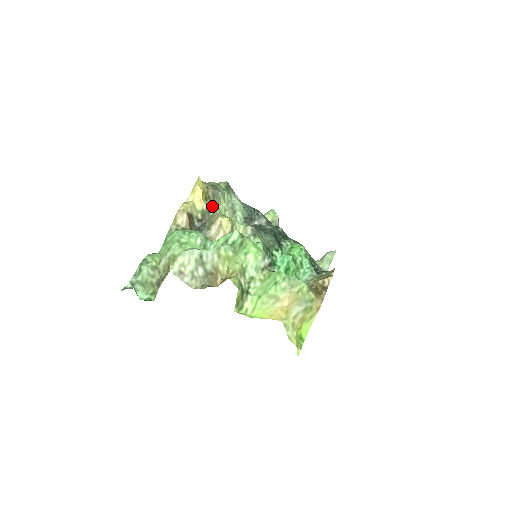
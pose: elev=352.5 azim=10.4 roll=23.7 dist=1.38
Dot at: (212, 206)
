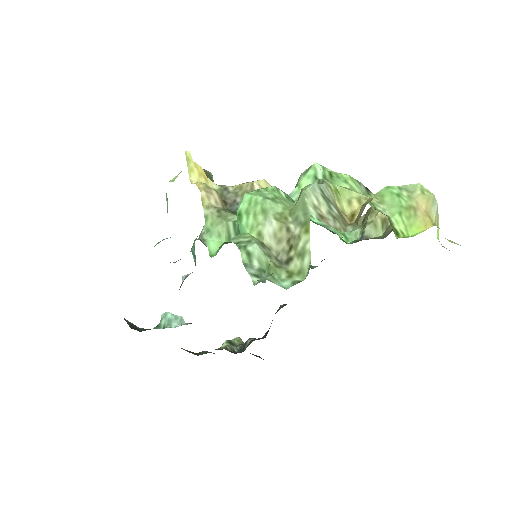
Dot at: occluded
